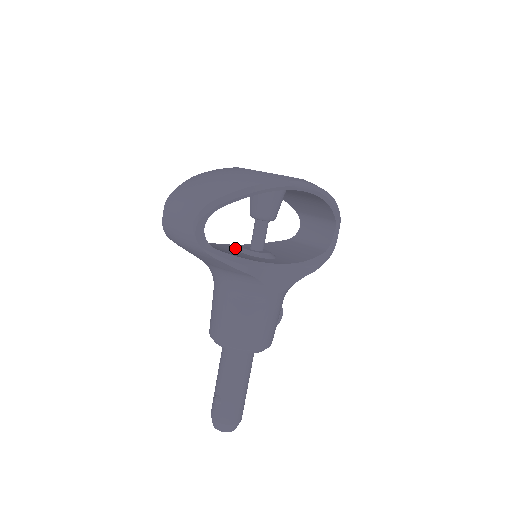
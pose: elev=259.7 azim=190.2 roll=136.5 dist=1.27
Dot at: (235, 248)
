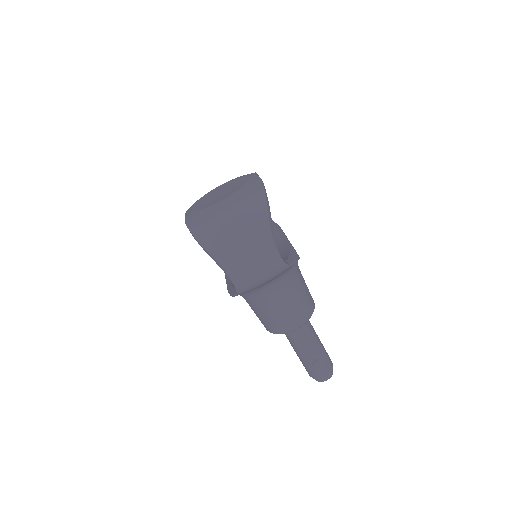
Dot at: occluded
